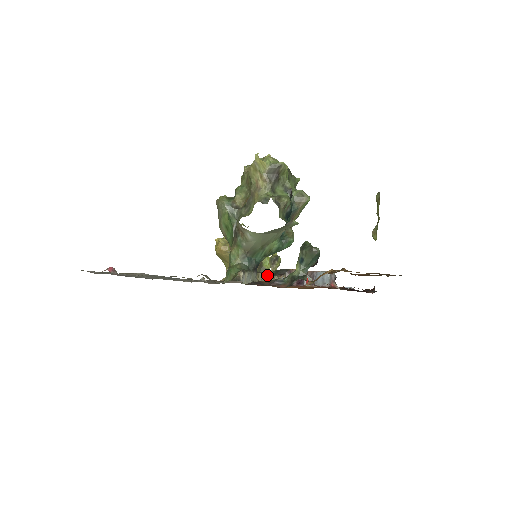
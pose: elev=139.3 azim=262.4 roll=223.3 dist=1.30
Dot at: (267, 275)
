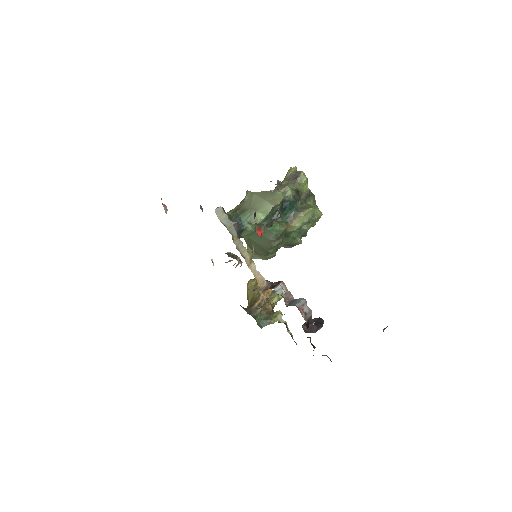
Dot at: (246, 249)
